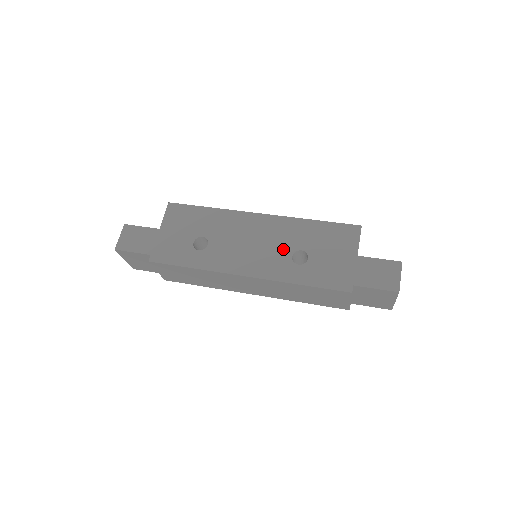
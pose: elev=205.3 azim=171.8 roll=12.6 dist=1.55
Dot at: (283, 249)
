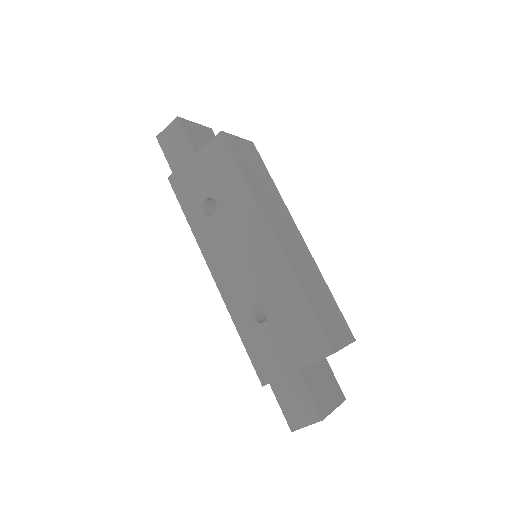
Dot at: (256, 290)
